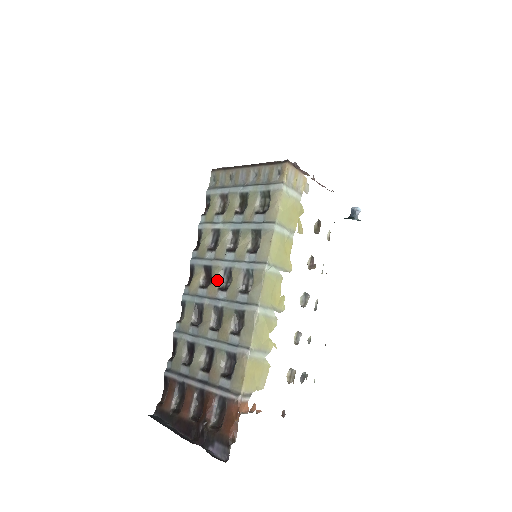
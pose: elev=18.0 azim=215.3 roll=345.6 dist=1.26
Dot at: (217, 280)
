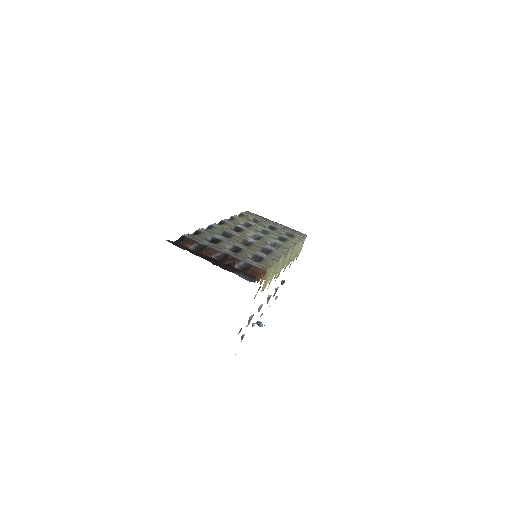
Dot at: (248, 234)
